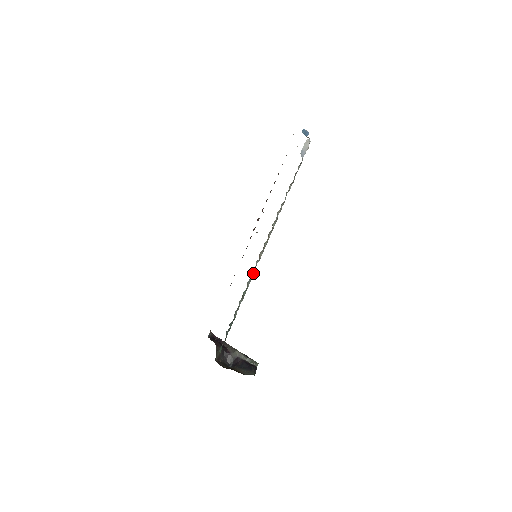
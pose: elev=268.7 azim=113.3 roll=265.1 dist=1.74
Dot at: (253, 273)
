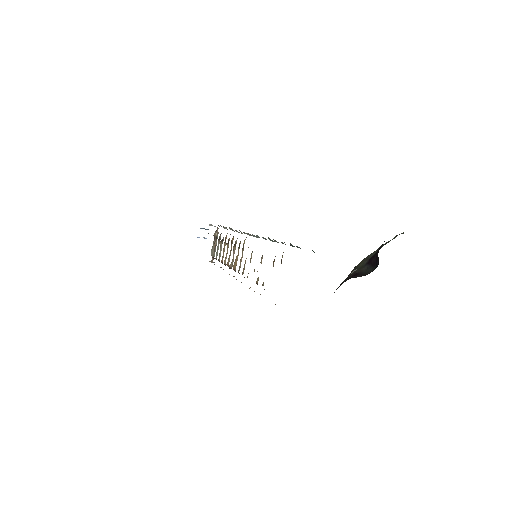
Dot at: occluded
